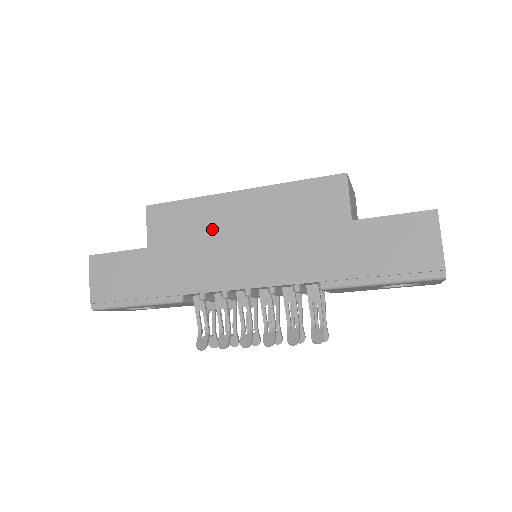
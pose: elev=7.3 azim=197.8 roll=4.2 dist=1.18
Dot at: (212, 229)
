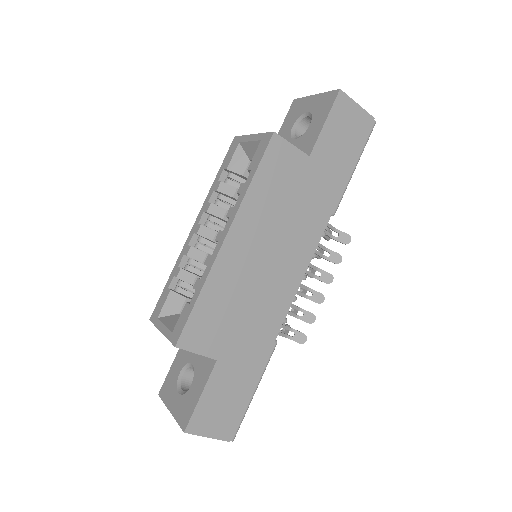
Dot at: (242, 284)
